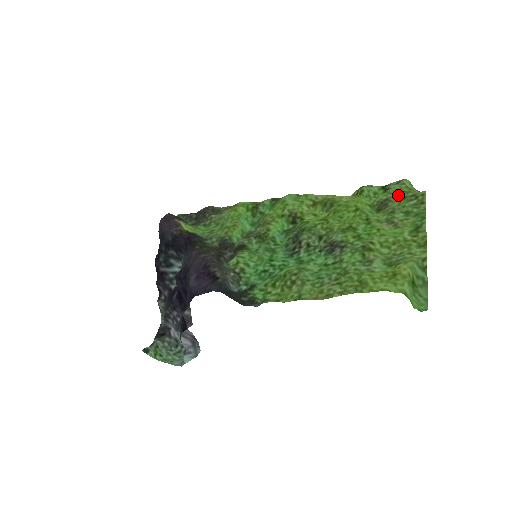
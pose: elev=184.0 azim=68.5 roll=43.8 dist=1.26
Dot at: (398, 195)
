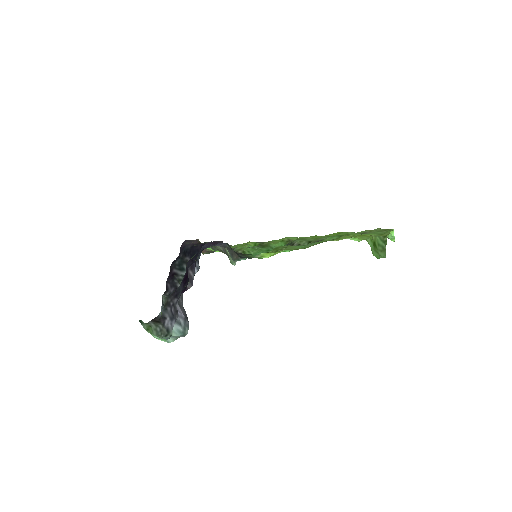
Dot at: (373, 231)
